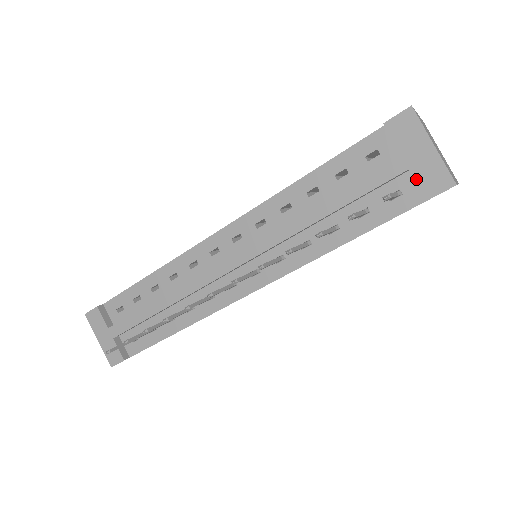
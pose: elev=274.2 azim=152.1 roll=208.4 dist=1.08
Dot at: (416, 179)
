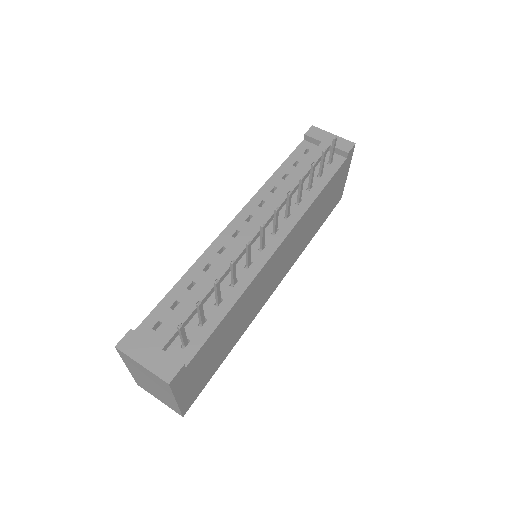
Dot at: (336, 147)
